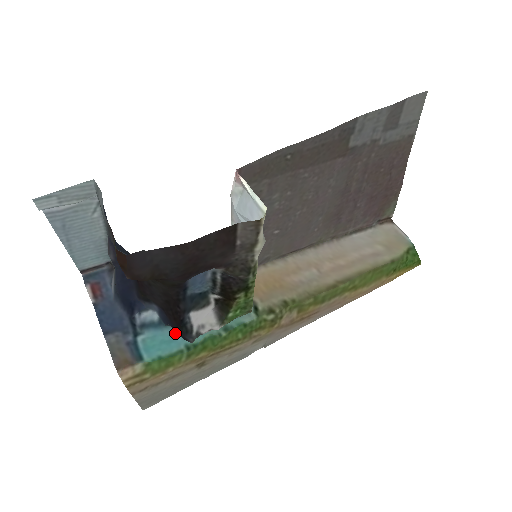
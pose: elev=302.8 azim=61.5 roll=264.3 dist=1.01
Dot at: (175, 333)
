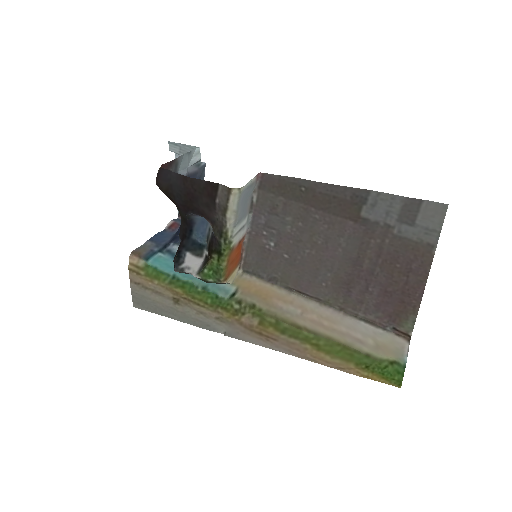
Dot at: occluded
